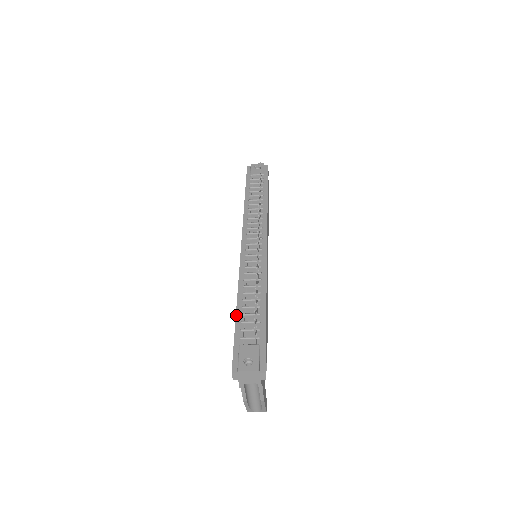
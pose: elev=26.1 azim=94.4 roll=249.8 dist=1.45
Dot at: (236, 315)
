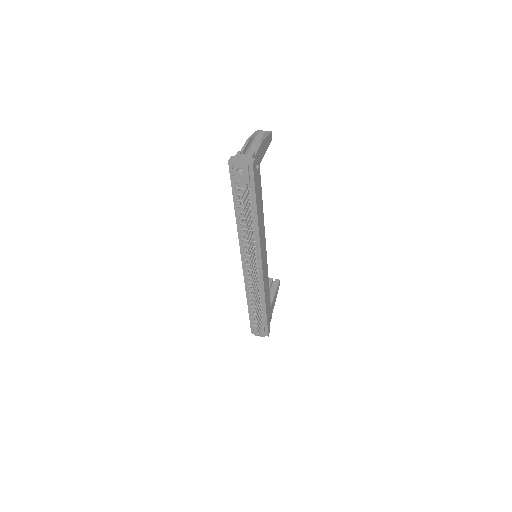
Dot at: (248, 309)
